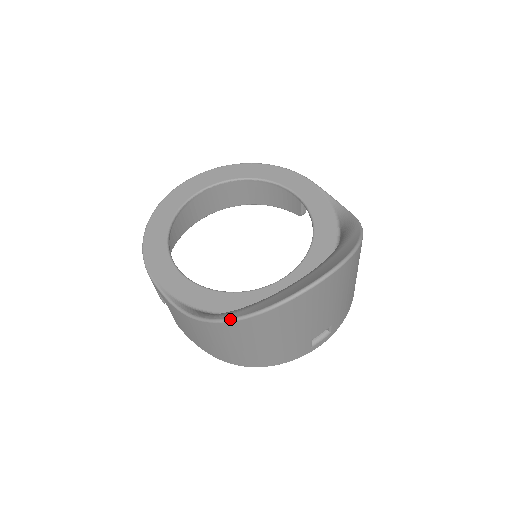
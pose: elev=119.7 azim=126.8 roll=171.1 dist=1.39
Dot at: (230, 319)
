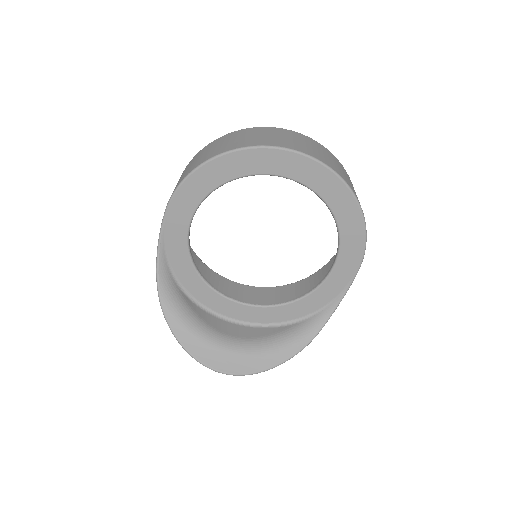
Dot at: (165, 316)
